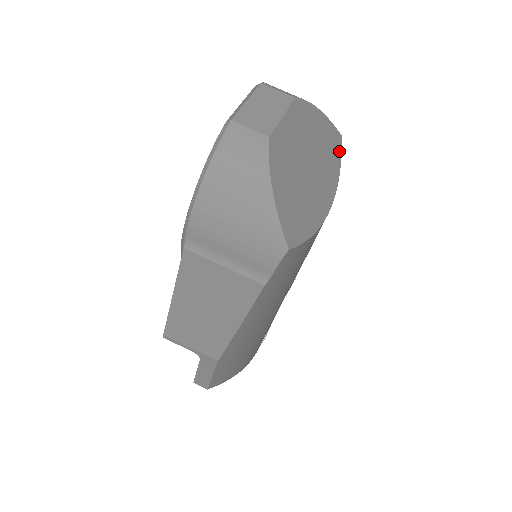
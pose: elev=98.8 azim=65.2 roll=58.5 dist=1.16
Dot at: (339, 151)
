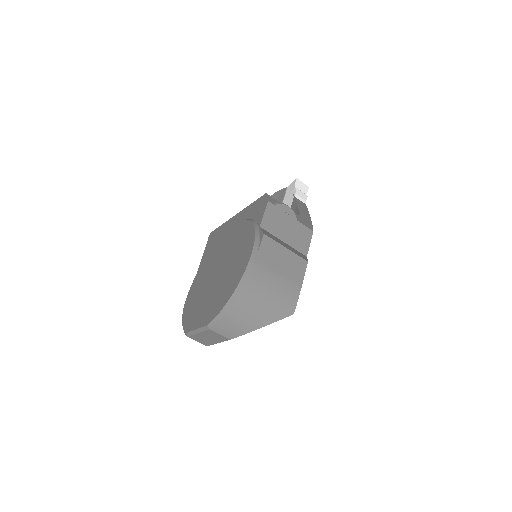
Dot at: occluded
